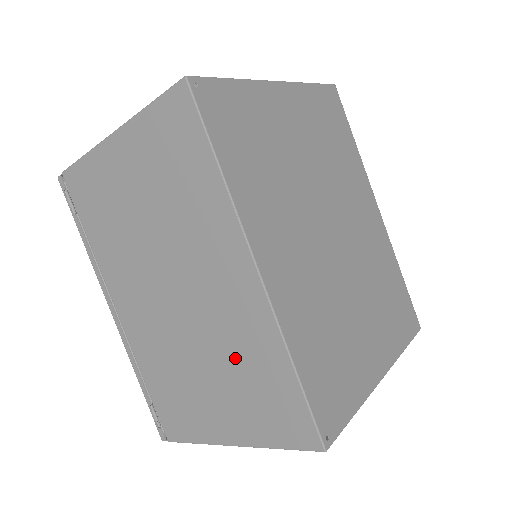
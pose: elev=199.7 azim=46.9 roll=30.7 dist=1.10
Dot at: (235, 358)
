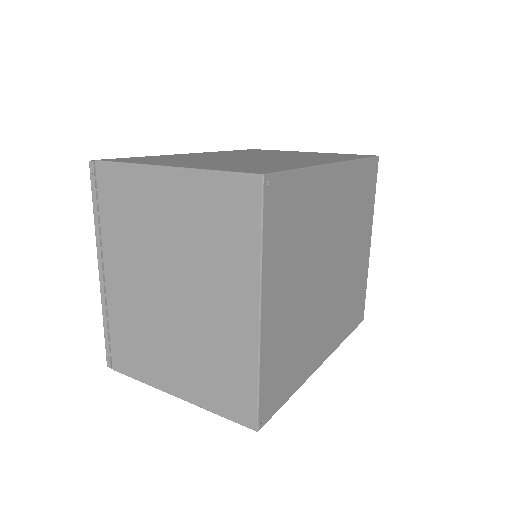
Dot at: occluded
